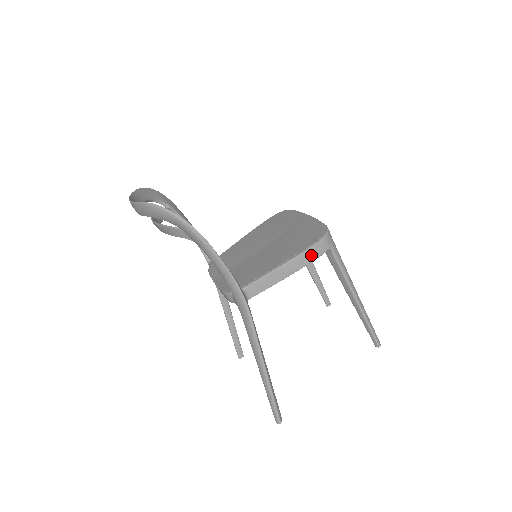
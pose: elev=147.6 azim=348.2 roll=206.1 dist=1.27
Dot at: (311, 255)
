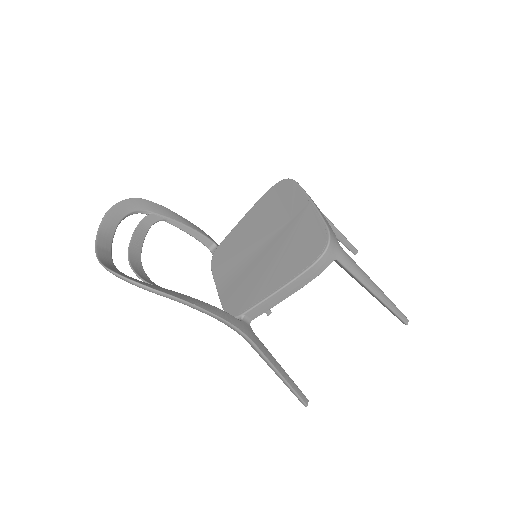
Dot at: (312, 274)
